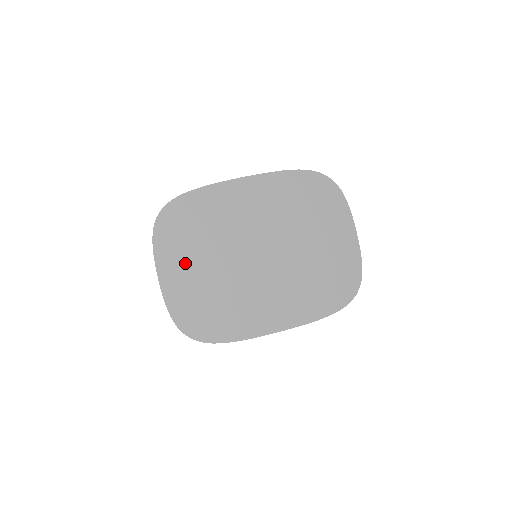
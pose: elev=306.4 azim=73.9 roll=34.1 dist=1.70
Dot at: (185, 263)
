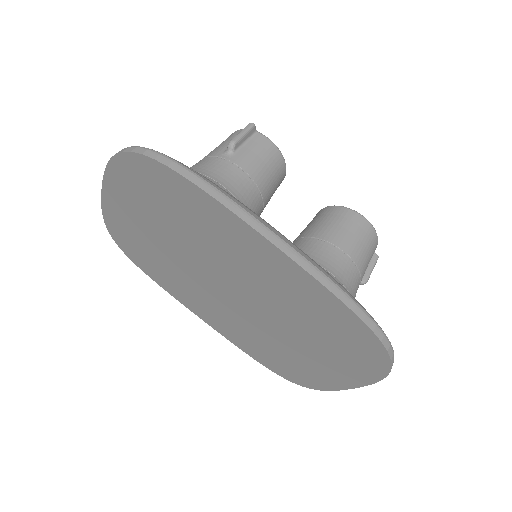
Dot at: (138, 213)
